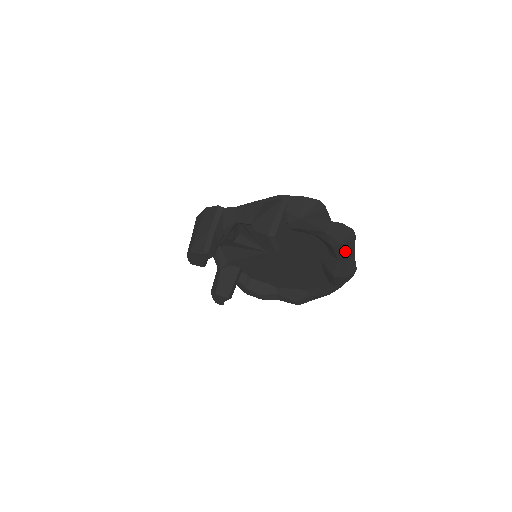
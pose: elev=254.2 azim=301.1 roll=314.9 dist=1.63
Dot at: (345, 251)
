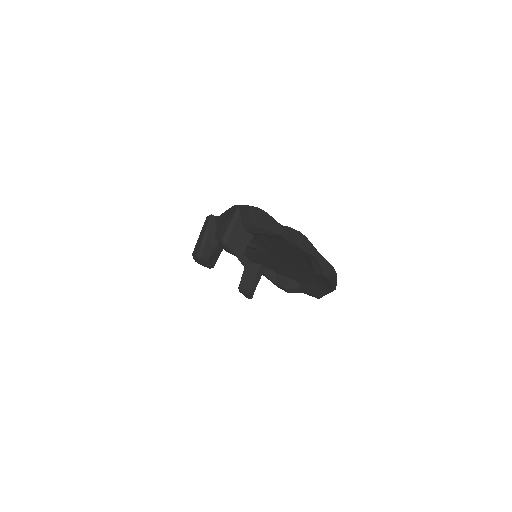
Dot at: (306, 252)
